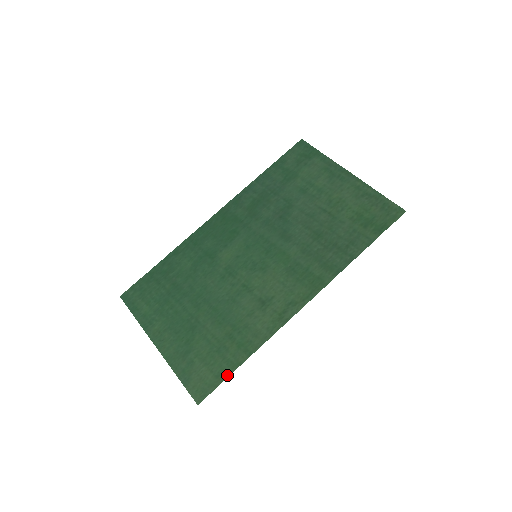
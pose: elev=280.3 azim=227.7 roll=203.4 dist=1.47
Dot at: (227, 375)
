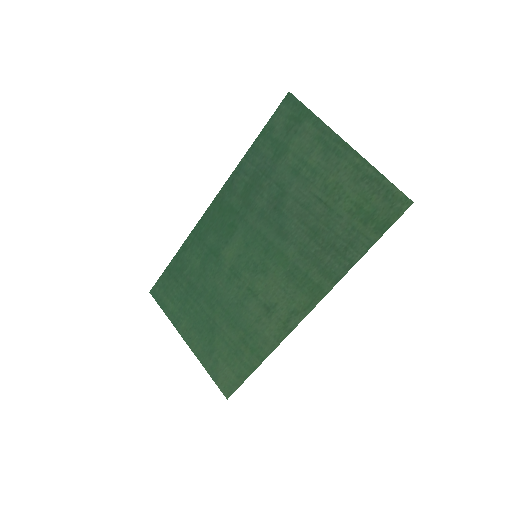
Dot at: (246, 377)
